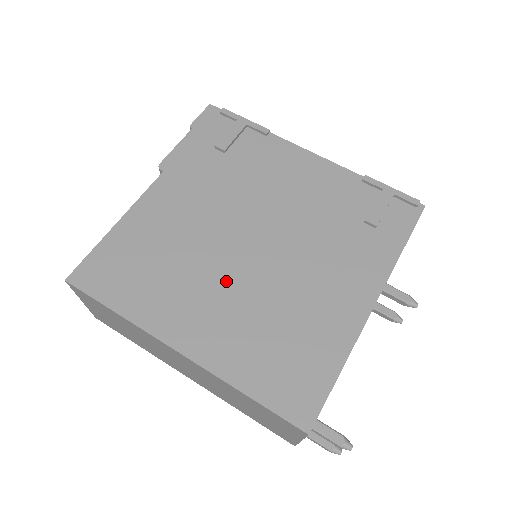
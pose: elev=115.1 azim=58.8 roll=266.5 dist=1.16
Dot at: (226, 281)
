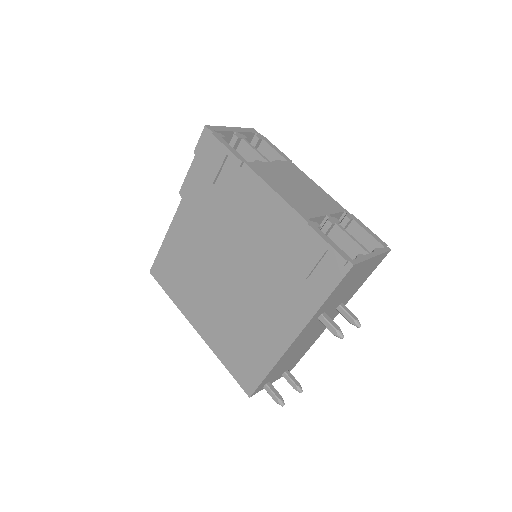
Dot at: (215, 295)
